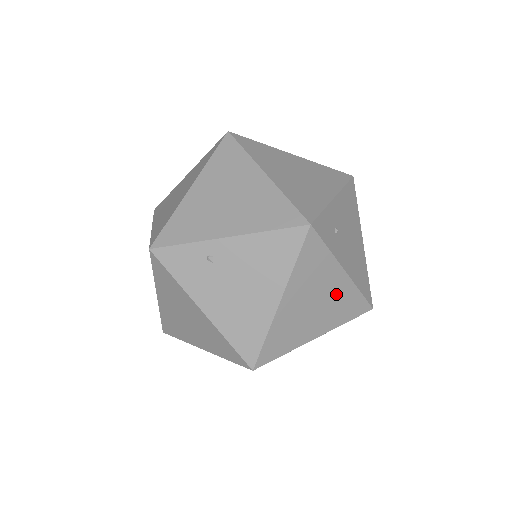
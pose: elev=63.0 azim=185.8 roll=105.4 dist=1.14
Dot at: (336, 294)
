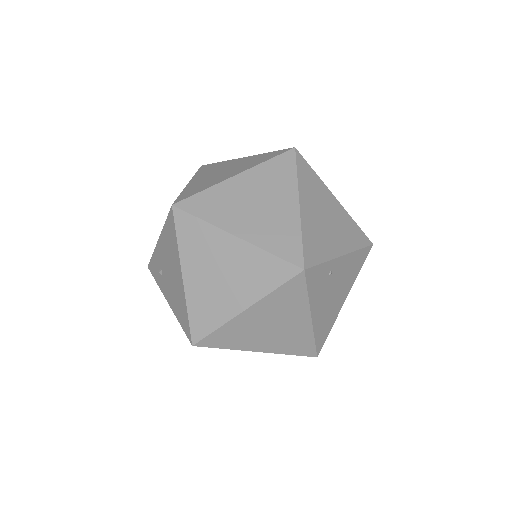
Dot at: occluded
